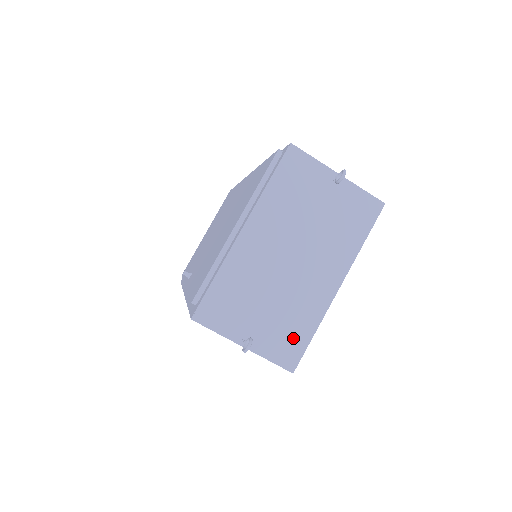
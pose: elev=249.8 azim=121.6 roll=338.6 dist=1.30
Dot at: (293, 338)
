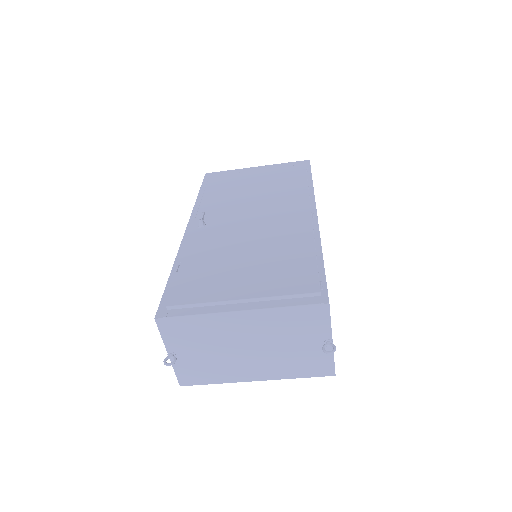
Dot at: (200, 375)
